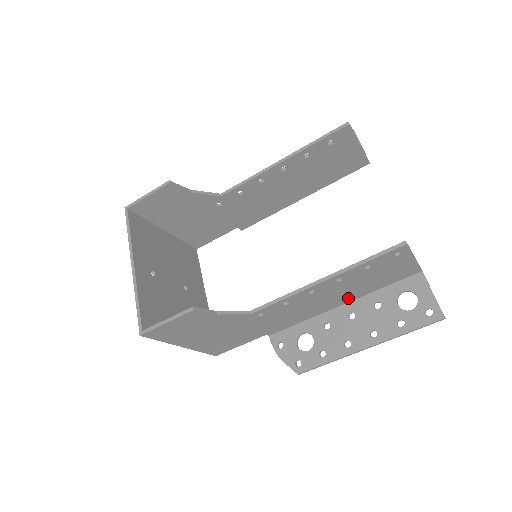
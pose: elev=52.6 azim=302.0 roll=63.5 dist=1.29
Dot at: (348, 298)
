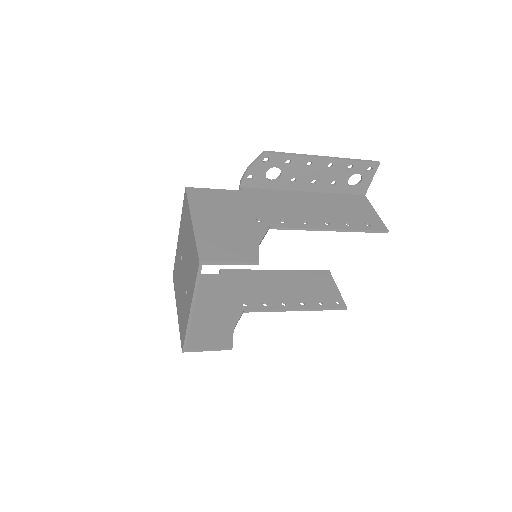
Dot at: (286, 278)
